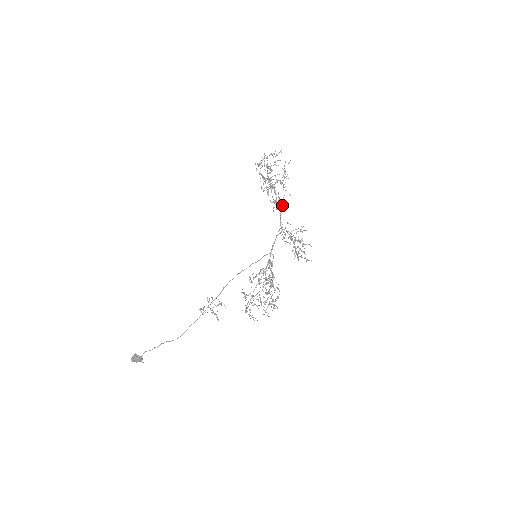
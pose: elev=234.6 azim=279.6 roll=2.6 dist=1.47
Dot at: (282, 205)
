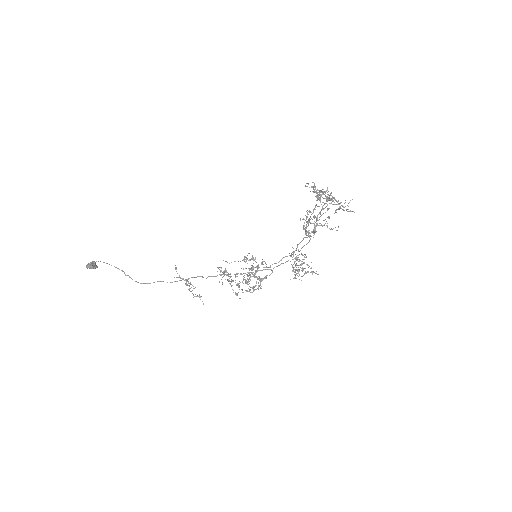
Dot at: occluded
